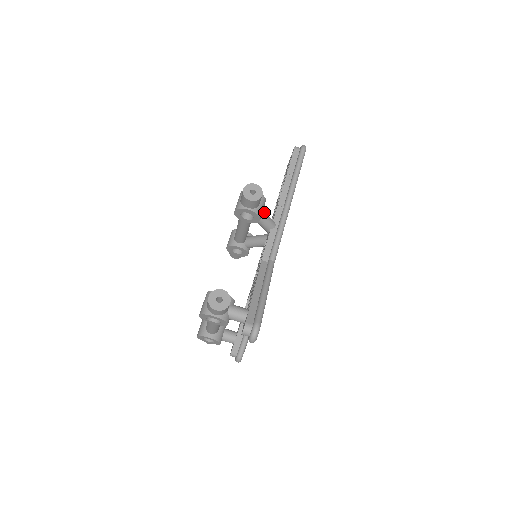
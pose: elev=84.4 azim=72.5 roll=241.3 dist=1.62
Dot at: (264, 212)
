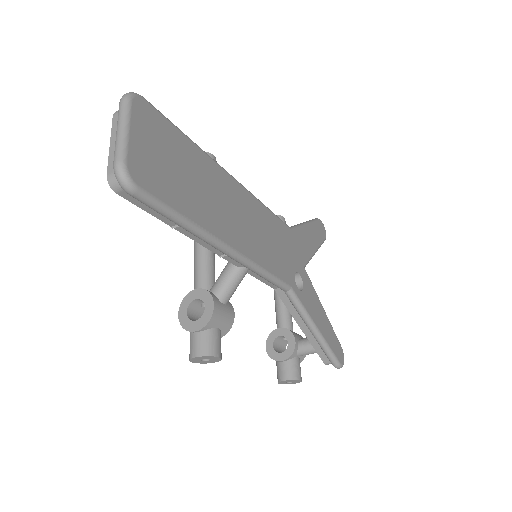
Dot at: (224, 297)
